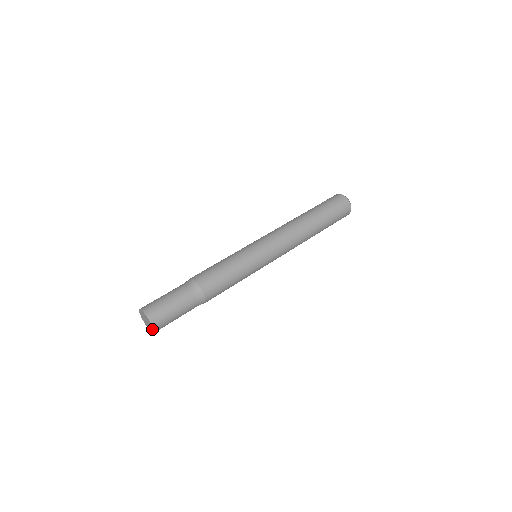
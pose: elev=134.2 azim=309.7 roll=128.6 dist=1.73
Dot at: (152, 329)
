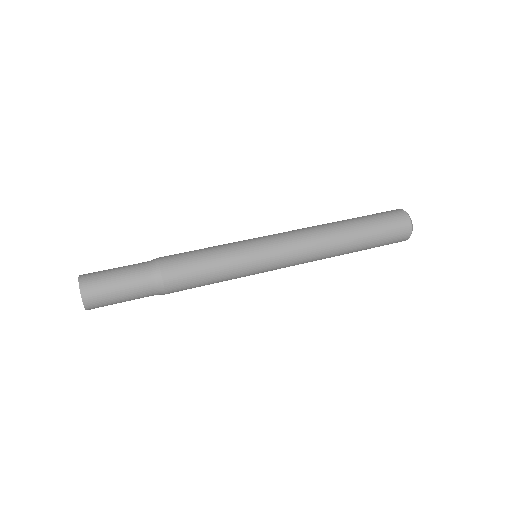
Dot at: (84, 305)
